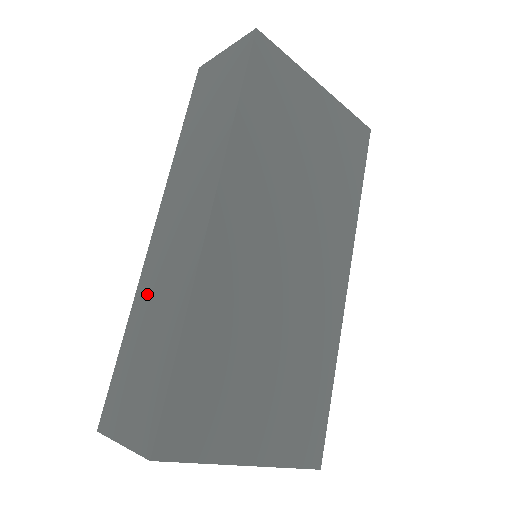
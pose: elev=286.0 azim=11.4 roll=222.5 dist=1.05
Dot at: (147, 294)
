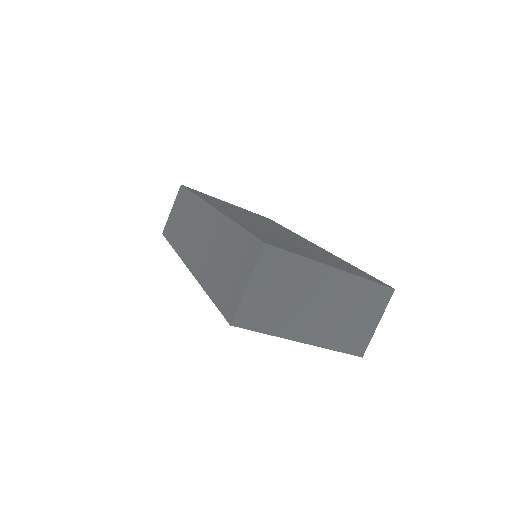
Dot at: (206, 267)
